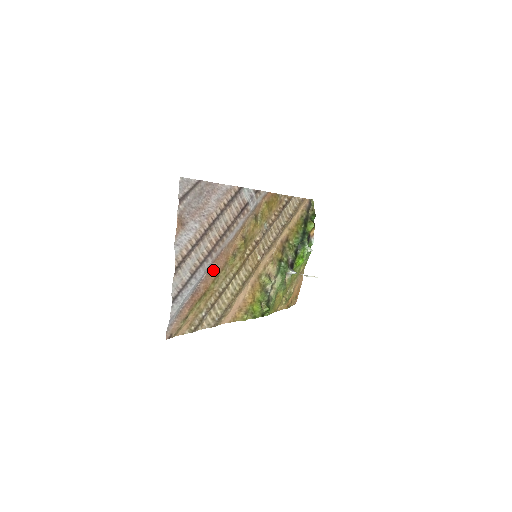
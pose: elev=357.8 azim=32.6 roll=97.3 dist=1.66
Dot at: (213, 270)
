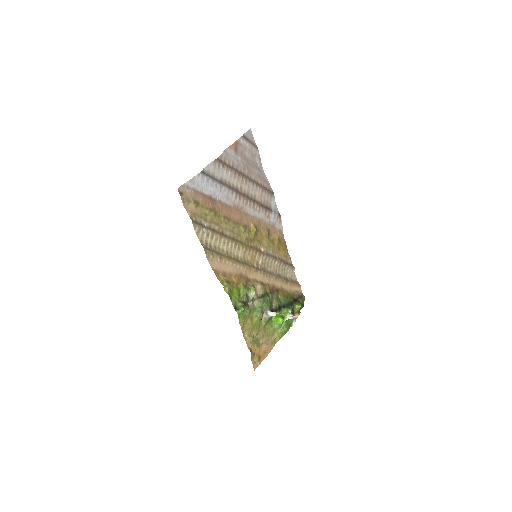
Dot at: (229, 210)
